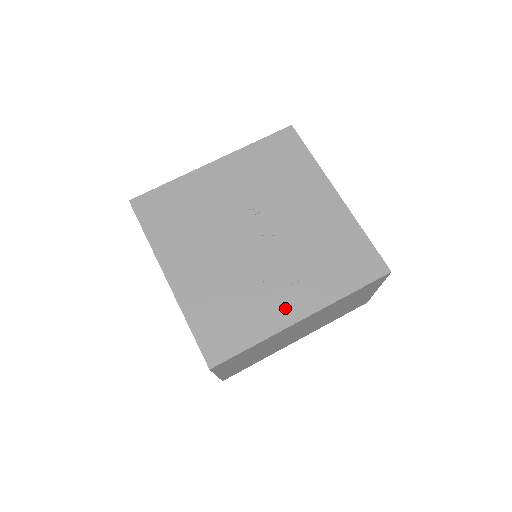
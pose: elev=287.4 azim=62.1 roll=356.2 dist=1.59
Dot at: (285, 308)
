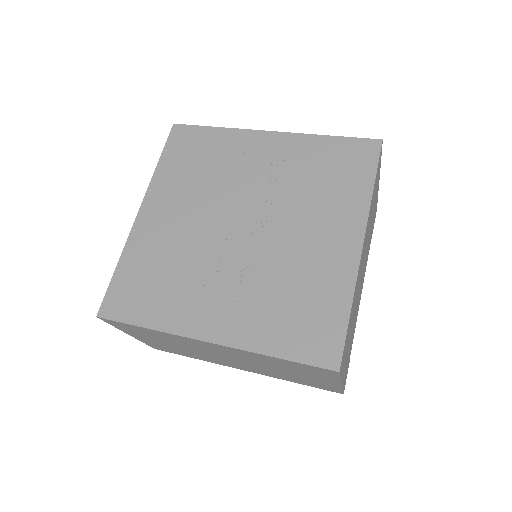
Dot at: (202, 317)
